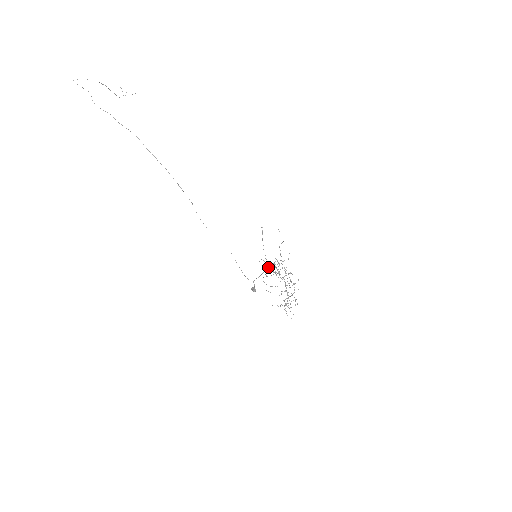
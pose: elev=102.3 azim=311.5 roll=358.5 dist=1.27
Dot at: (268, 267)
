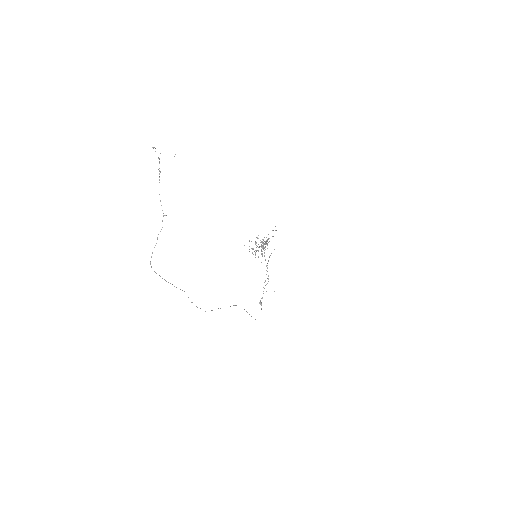
Dot at: (268, 276)
